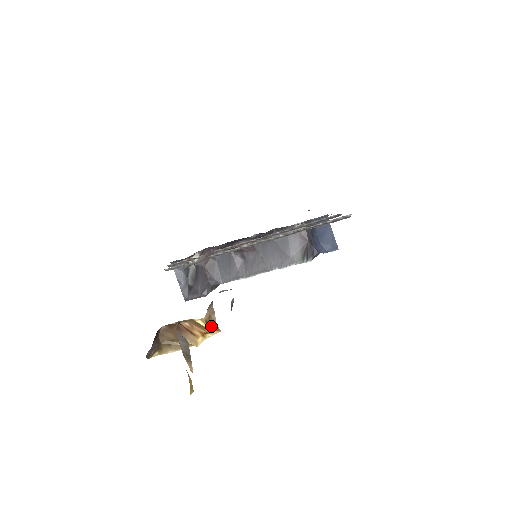
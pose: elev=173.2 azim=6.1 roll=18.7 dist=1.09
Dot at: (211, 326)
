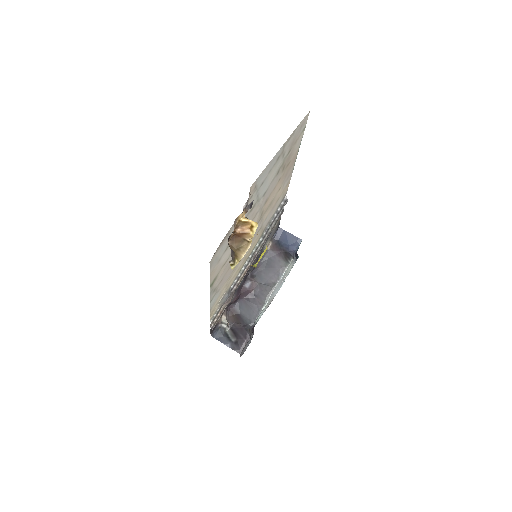
Dot at: (251, 220)
